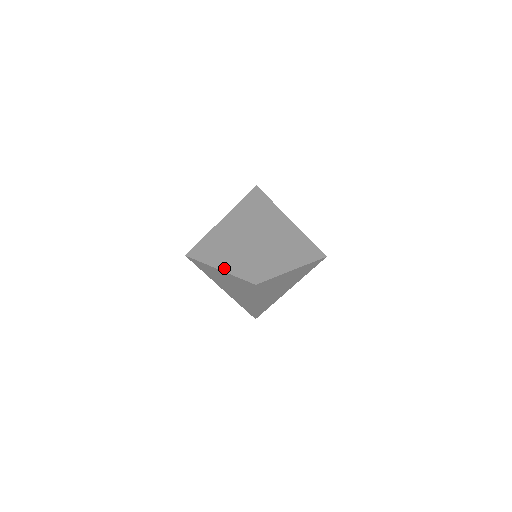
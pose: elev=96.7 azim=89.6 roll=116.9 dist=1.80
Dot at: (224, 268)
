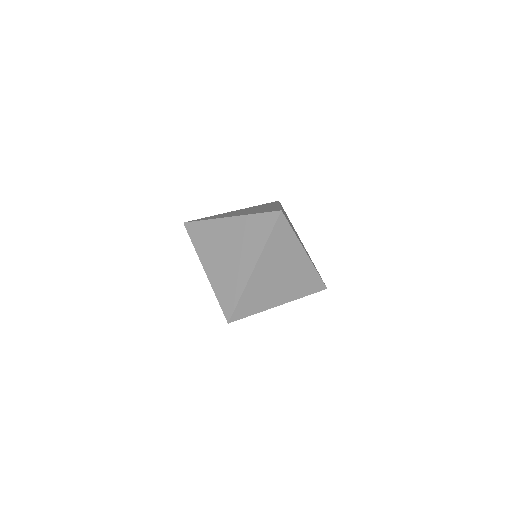
Dot at: (210, 277)
